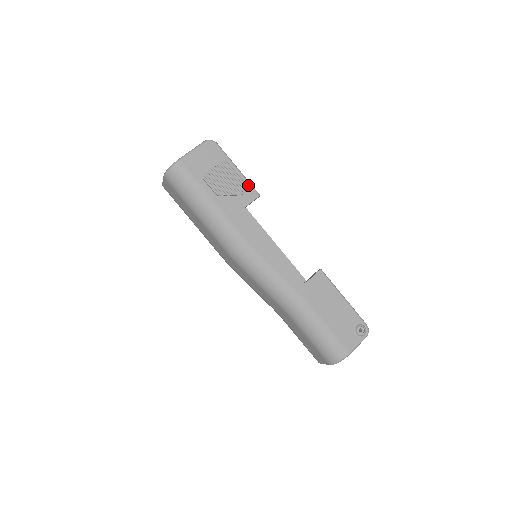
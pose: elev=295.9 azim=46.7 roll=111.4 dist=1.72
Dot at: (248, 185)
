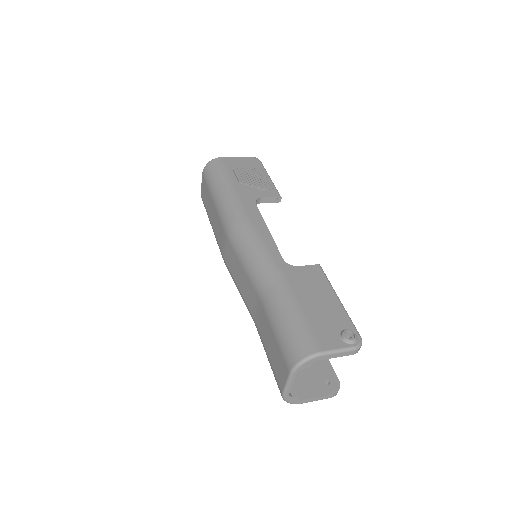
Dot at: (273, 186)
